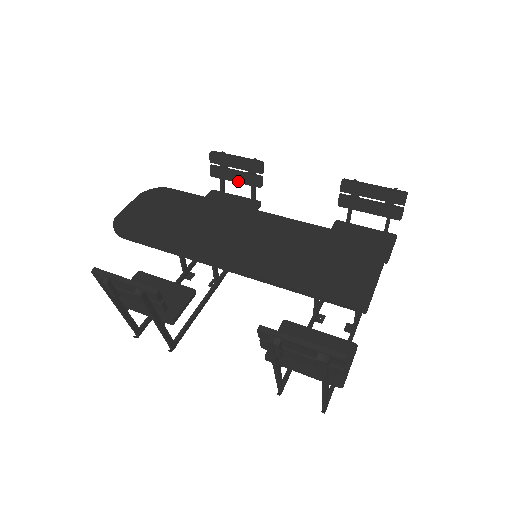
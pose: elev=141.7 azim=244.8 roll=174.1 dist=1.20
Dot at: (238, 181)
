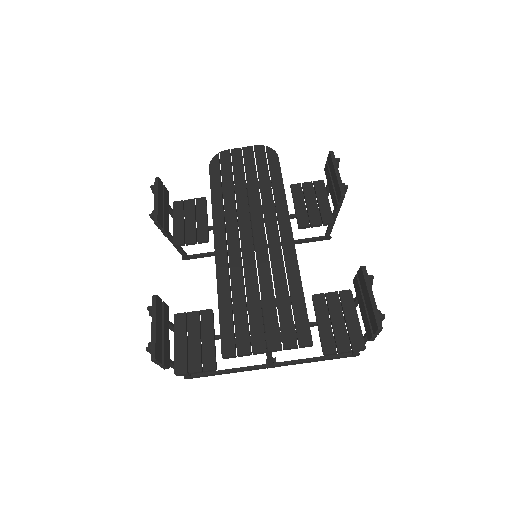
Dot at: (330, 191)
